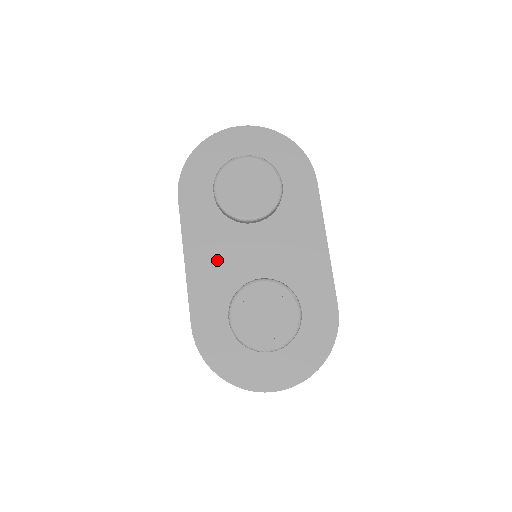
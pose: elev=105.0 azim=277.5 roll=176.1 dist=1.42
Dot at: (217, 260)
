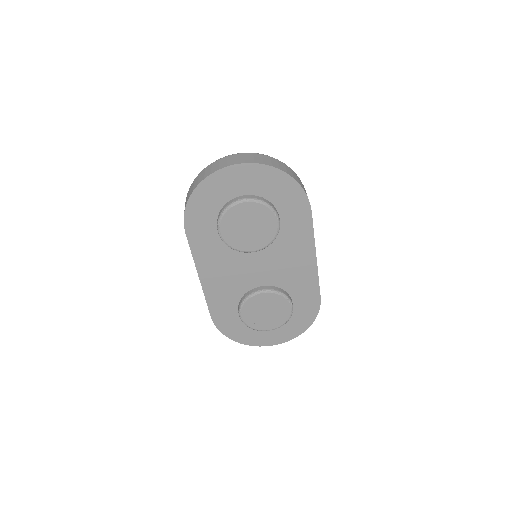
Dot at: (226, 276)
